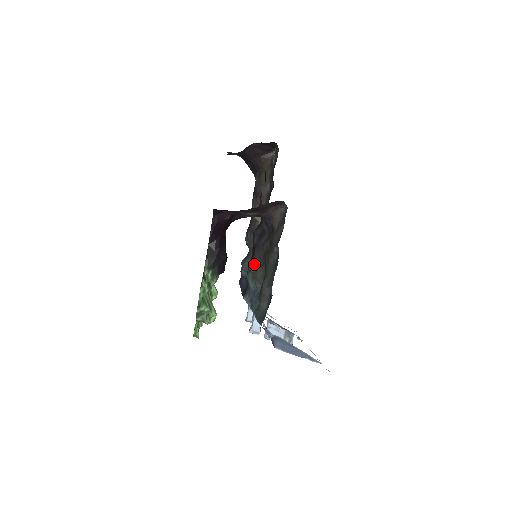
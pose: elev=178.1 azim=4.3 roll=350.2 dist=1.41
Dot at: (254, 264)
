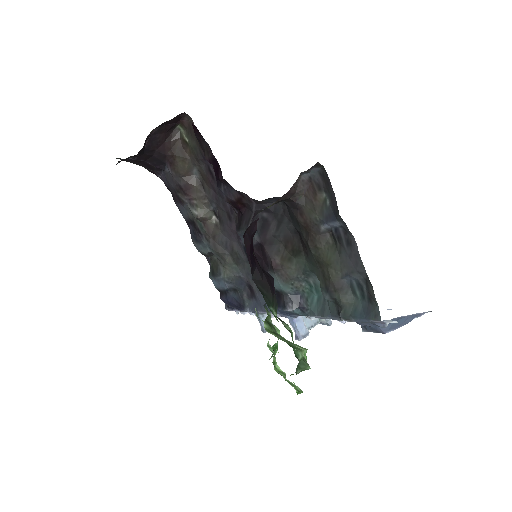
Dot at: (276, 265)
